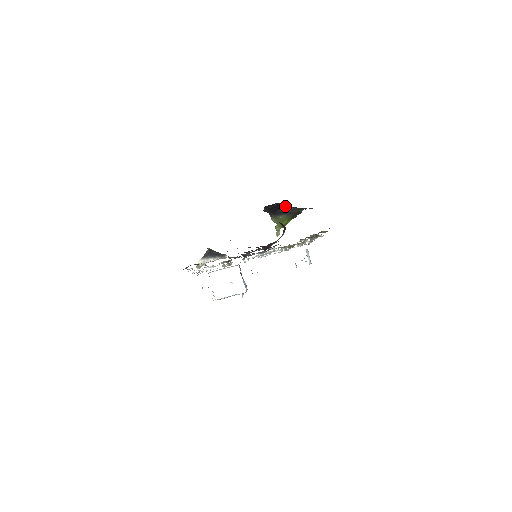
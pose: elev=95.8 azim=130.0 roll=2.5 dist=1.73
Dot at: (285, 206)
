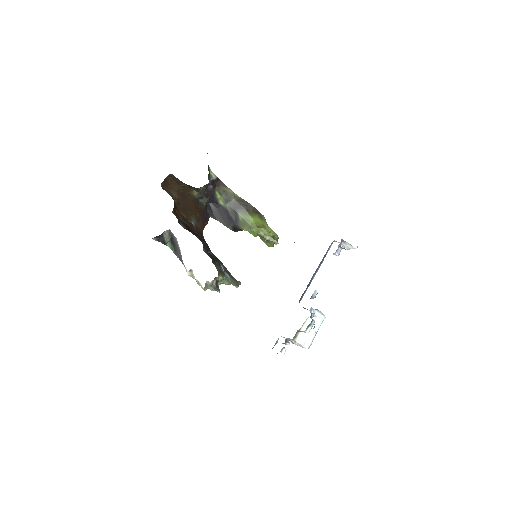
Dot at: (218, 201)
